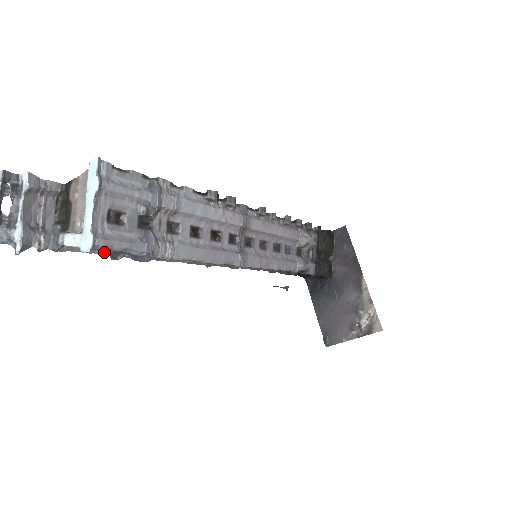
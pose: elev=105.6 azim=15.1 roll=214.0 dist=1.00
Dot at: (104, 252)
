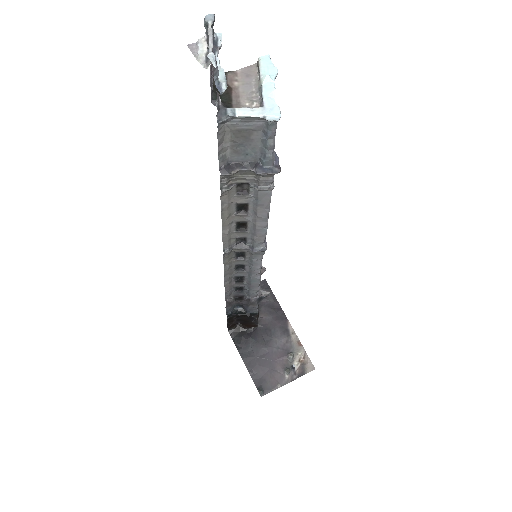
Dot at: (223, 161)
